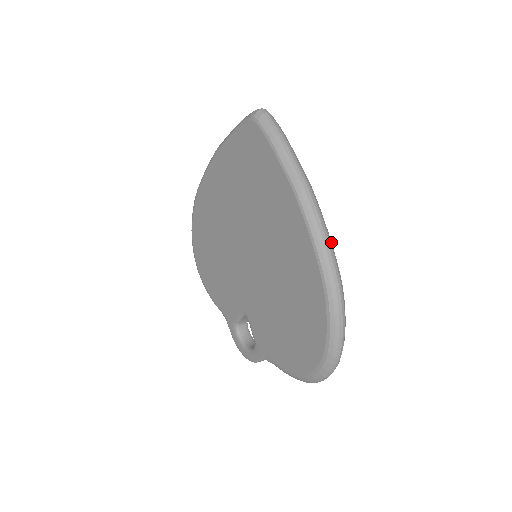
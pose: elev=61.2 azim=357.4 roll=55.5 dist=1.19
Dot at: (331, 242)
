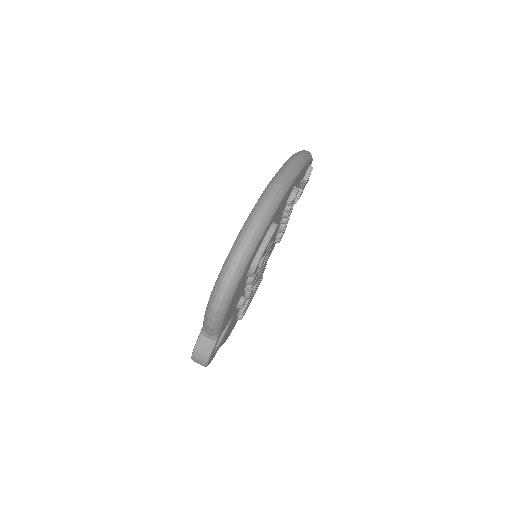
Dot at: (294, 173)
